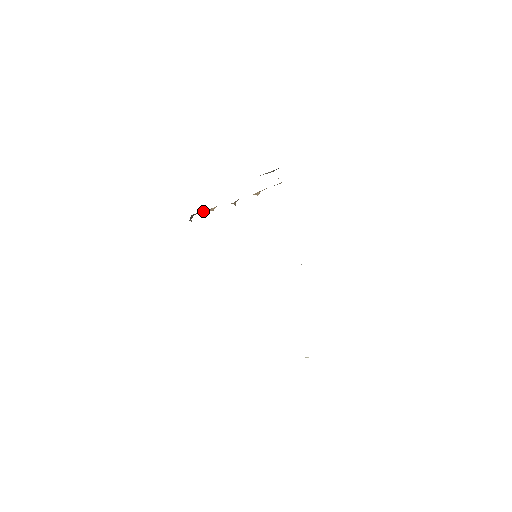
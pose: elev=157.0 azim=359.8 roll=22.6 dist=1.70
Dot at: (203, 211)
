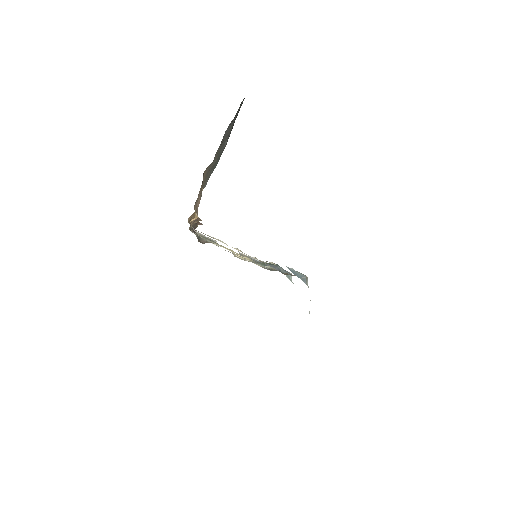
Dot at: occluded
